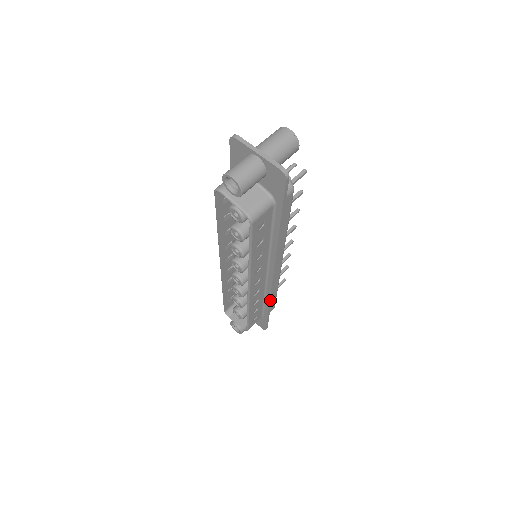
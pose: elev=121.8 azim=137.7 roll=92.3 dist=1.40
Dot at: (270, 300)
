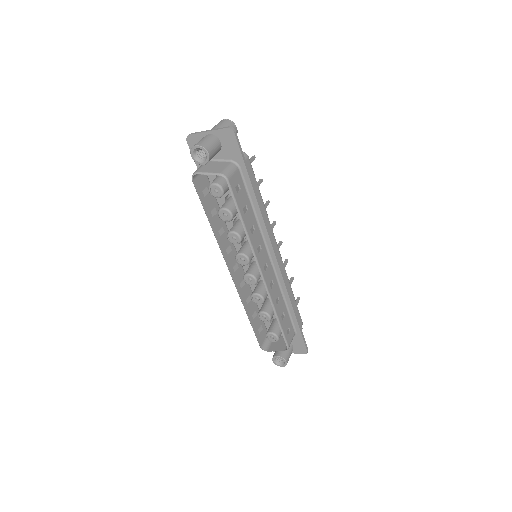
Dot at: (290, 298)
